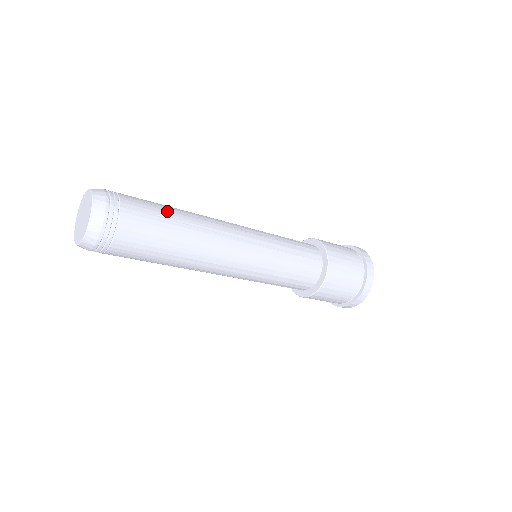
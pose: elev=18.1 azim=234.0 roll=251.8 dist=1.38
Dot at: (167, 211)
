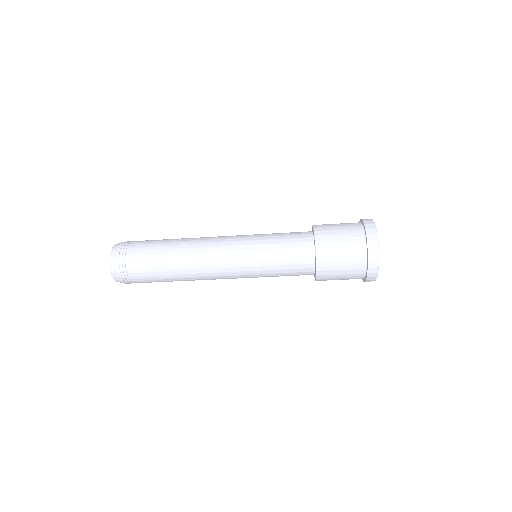
Dot at: occluded
